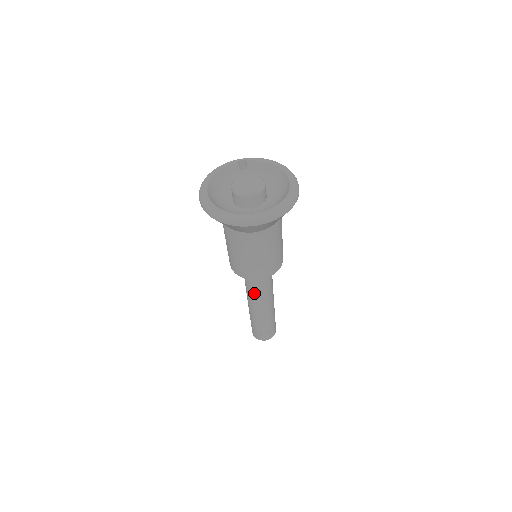
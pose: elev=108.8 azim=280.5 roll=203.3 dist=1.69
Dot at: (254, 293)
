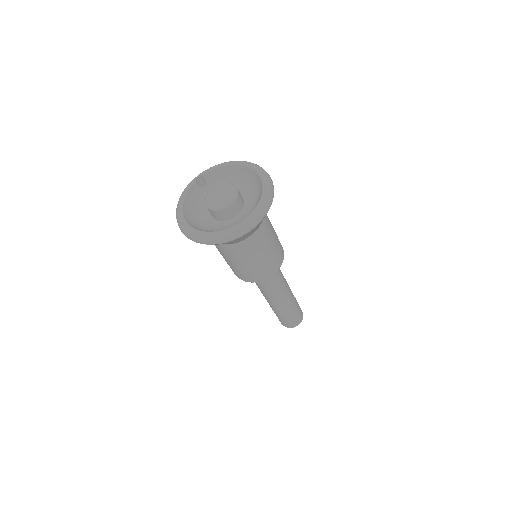
Dot at: (271, 289)
